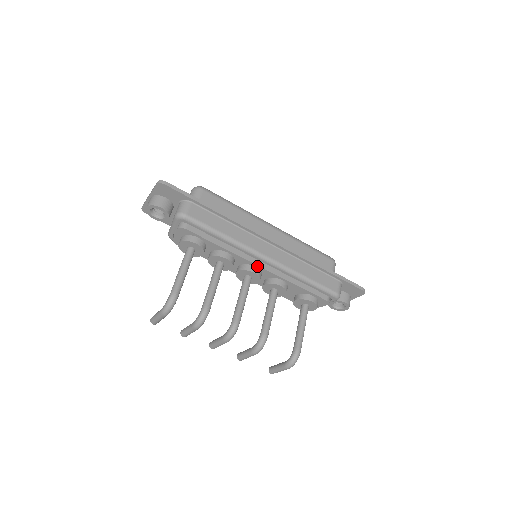
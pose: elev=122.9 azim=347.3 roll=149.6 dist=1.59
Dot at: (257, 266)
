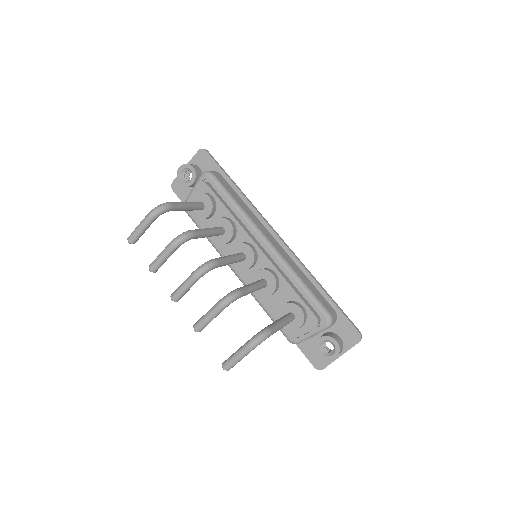
Dot at: (256, 246)
